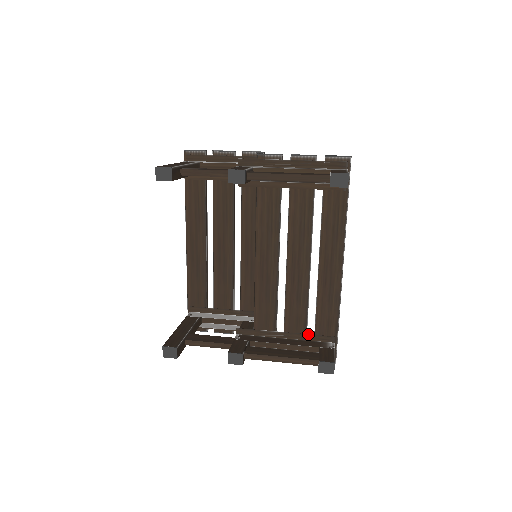
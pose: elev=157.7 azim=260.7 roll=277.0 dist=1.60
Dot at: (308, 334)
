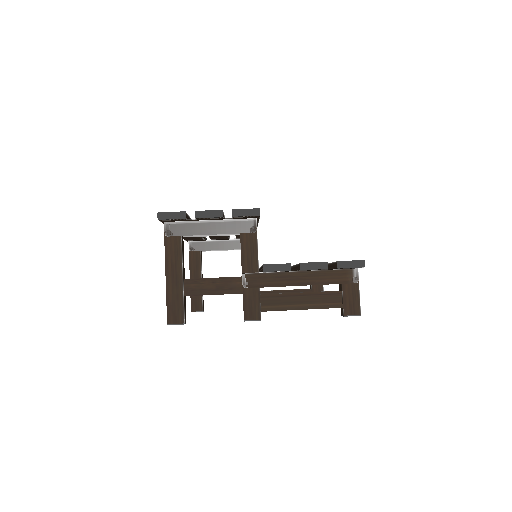
Dot at: occluded
